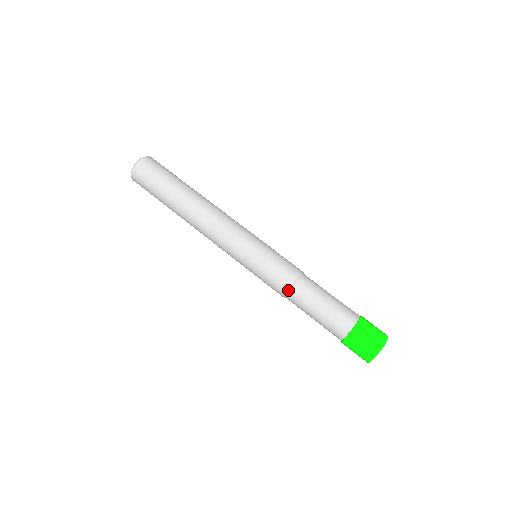
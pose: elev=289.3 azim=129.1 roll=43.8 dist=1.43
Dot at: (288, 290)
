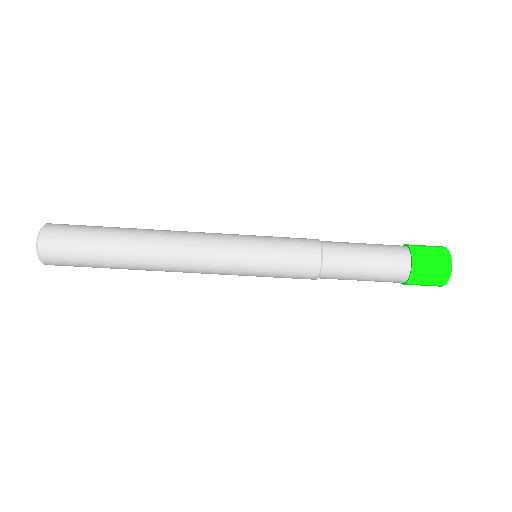
Dot at: occluded
